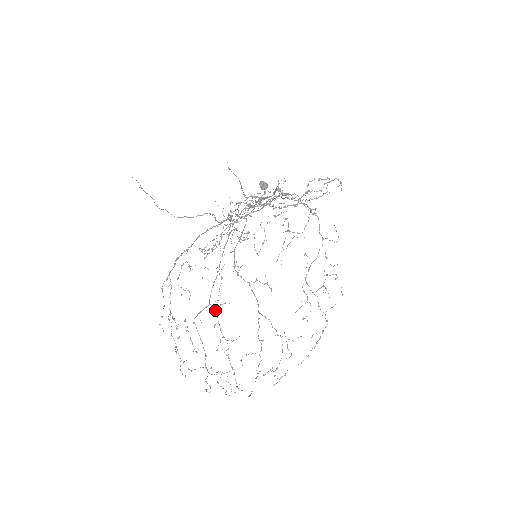
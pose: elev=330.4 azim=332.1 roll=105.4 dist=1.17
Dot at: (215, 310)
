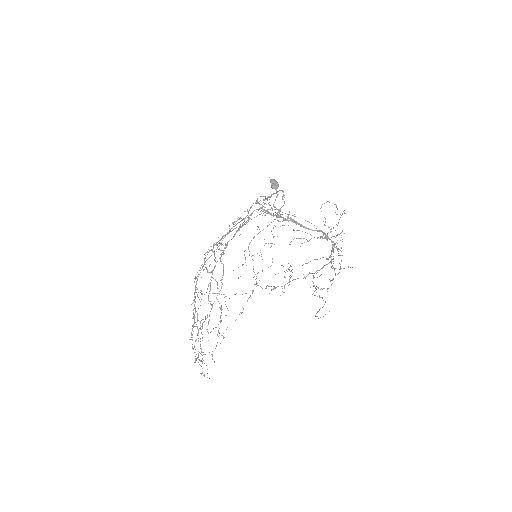
Dot at: (195, 289)
